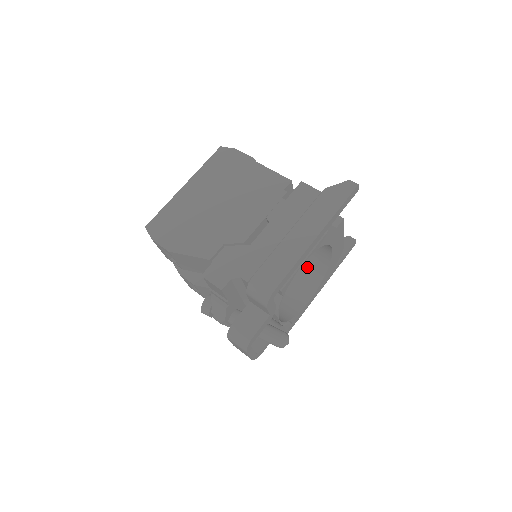
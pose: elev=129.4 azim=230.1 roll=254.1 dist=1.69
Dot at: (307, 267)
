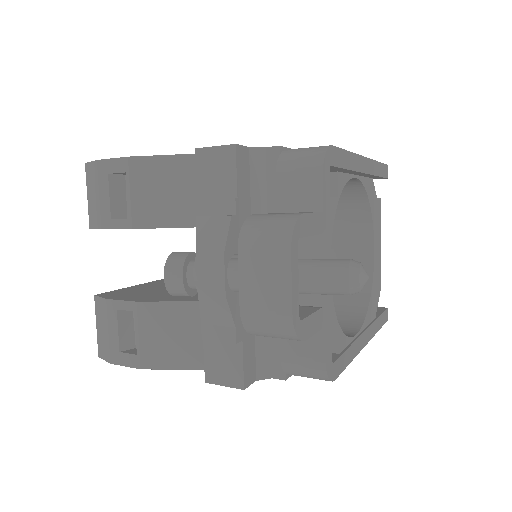
Dot at: (334, 305)
